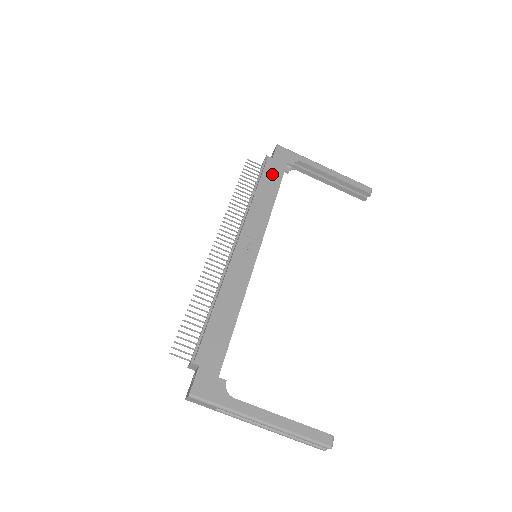
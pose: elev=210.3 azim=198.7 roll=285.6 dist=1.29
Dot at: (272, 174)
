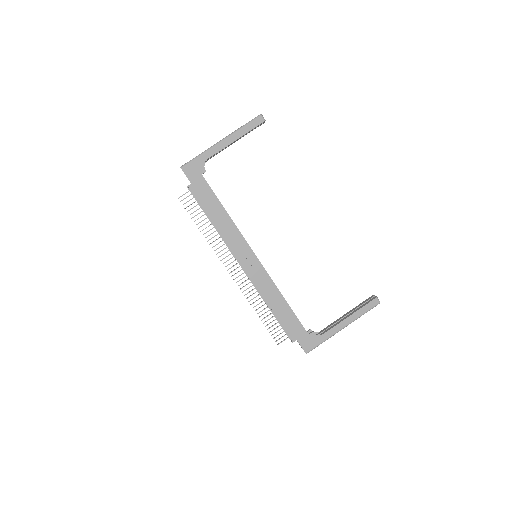
Dot at: (205, 196)
